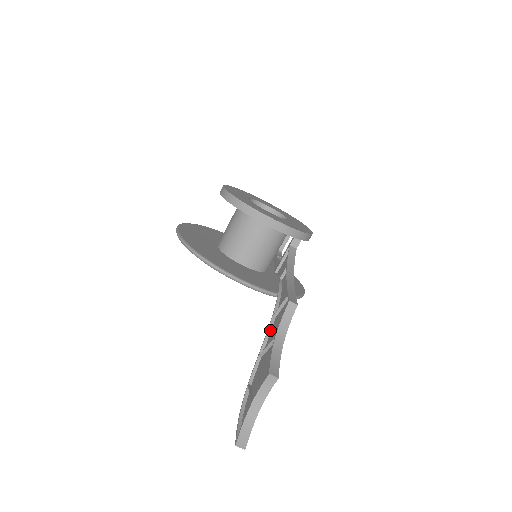
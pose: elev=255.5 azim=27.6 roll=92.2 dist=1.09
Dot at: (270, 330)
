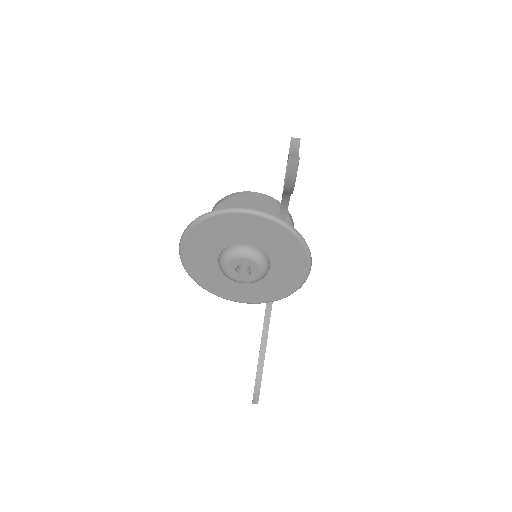
Dot at: occluded
